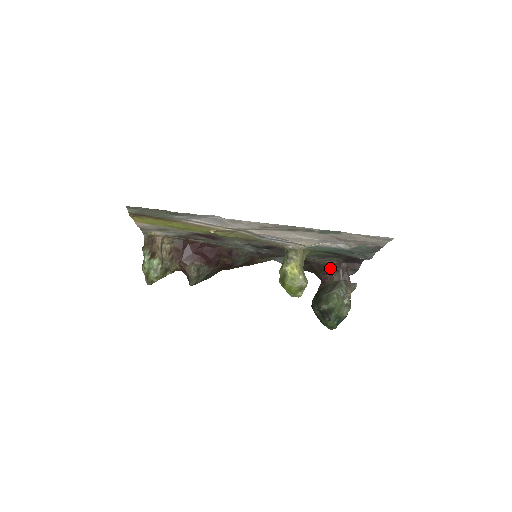
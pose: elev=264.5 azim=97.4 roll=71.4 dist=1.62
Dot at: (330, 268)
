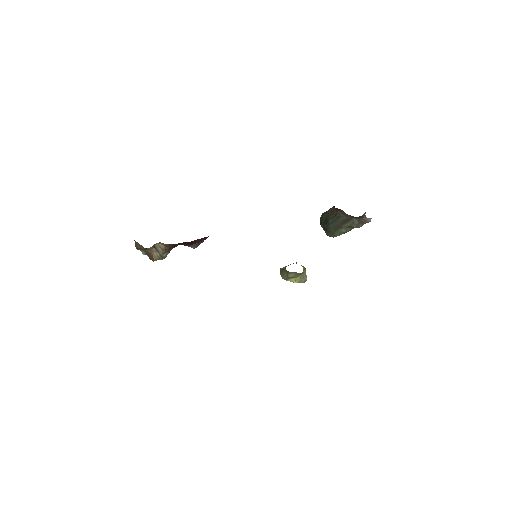
Dot at: occluded
